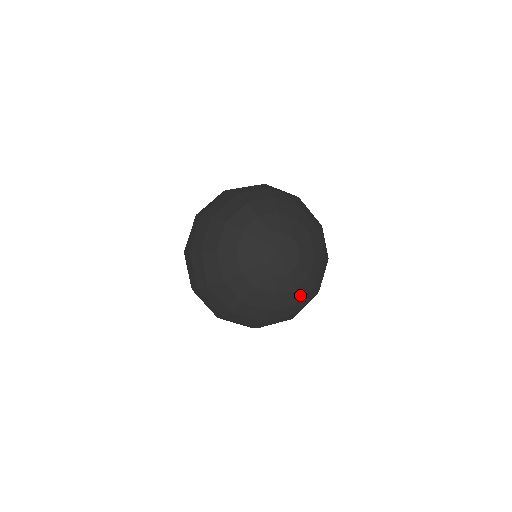
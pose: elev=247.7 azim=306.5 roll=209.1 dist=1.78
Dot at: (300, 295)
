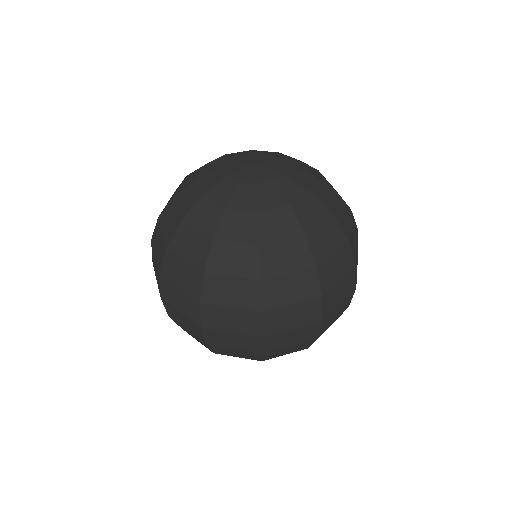
Dot at: (325, 201)
